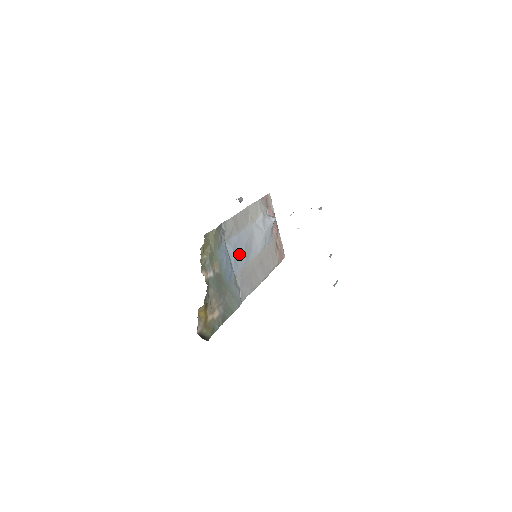
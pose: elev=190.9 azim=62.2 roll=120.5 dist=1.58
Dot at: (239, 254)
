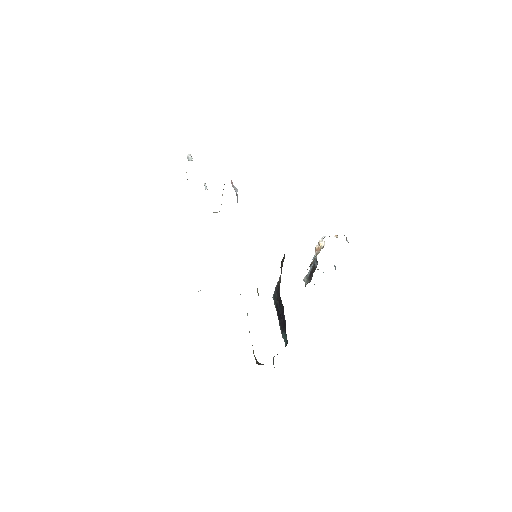
Dot at: occluded
